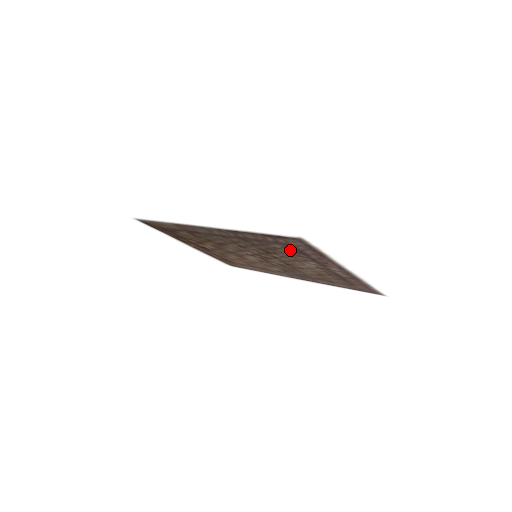
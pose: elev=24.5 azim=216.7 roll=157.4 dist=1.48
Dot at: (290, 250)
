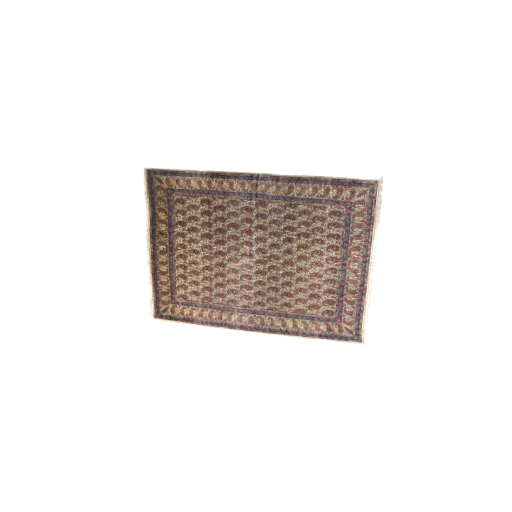
Dot at: (334, 220)
